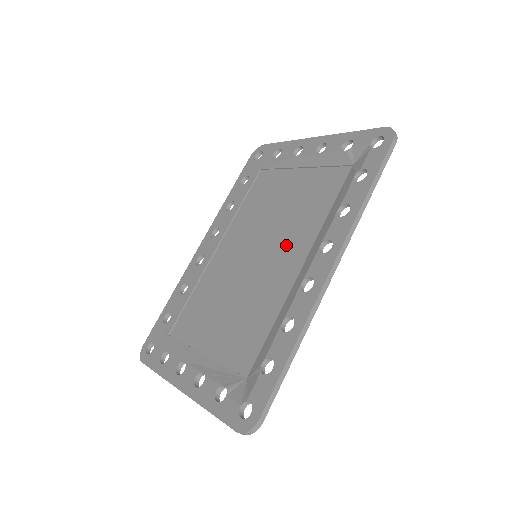
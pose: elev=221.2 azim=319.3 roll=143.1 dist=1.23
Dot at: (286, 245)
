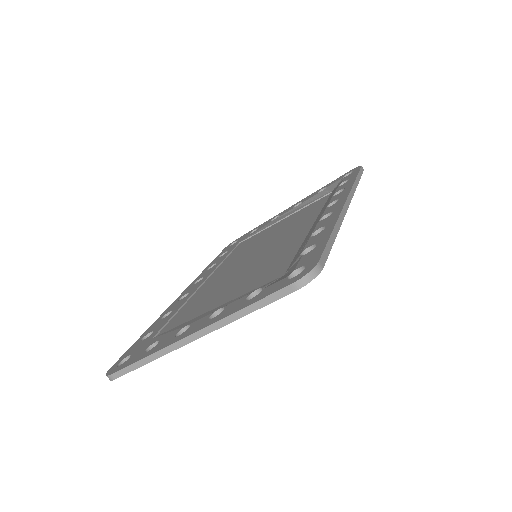
Dot at: (288, 234)
